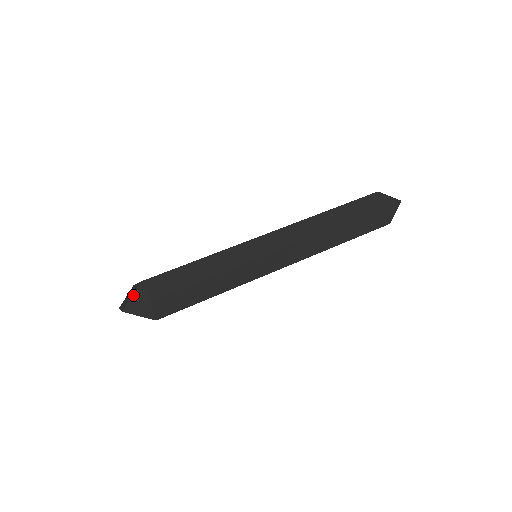
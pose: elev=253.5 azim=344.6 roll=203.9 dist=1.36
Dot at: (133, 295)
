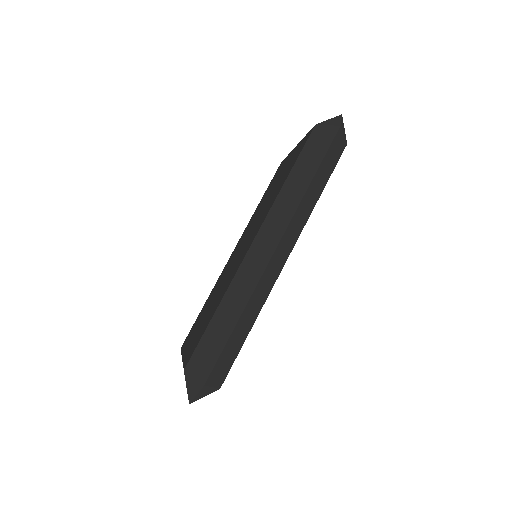
Dot at: (187, 386)
